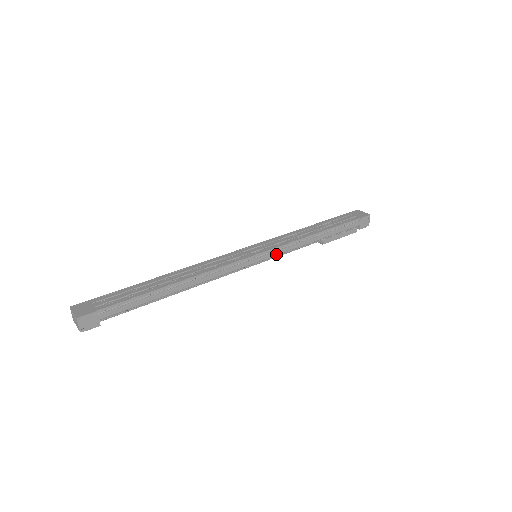
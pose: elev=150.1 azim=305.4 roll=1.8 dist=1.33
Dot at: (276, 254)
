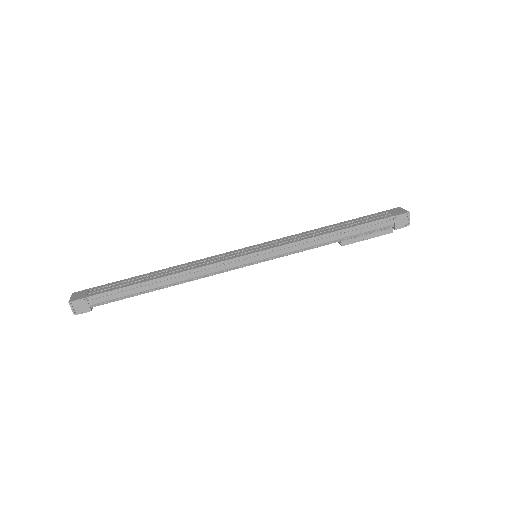
Dot at: (276, 254)
